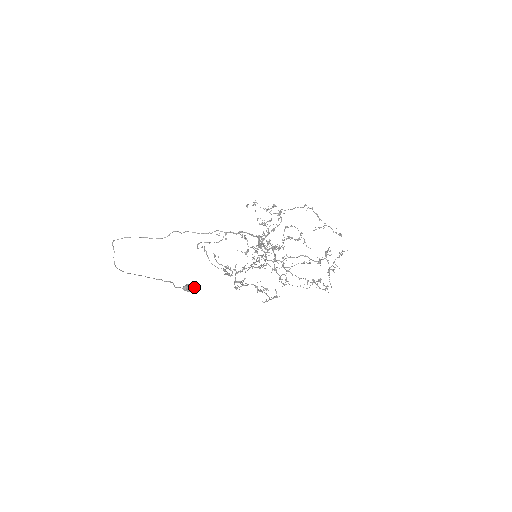
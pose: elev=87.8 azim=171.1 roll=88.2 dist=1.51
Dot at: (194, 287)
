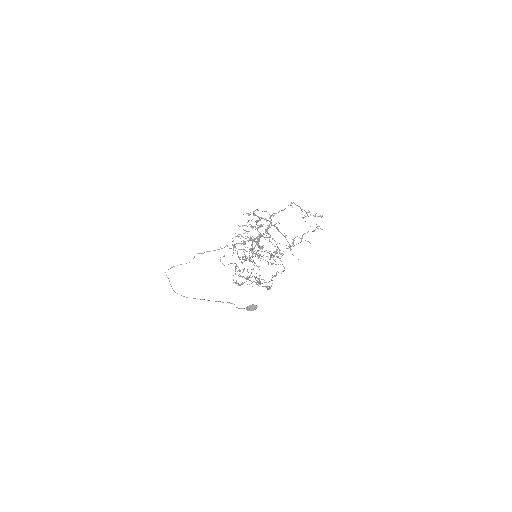
Dot at: (256, 307)
